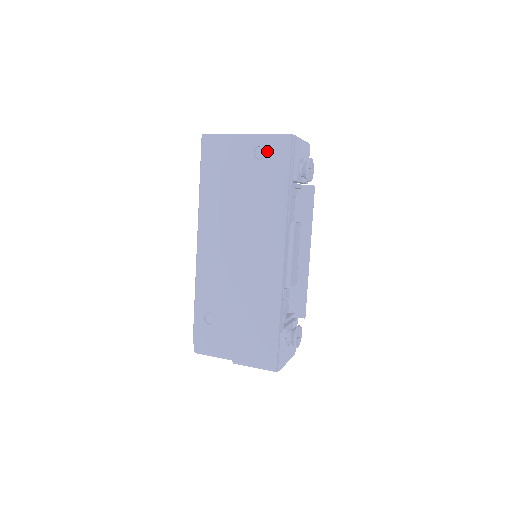
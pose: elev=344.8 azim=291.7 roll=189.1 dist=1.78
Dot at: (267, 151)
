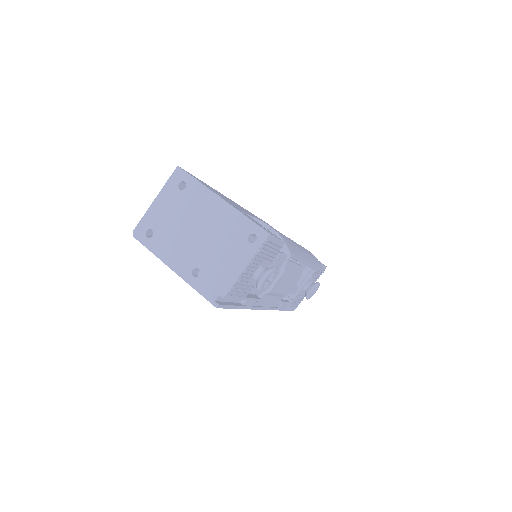
Dot at: occluded
